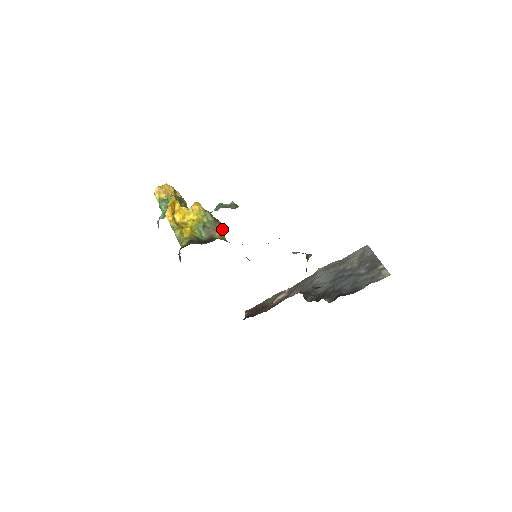
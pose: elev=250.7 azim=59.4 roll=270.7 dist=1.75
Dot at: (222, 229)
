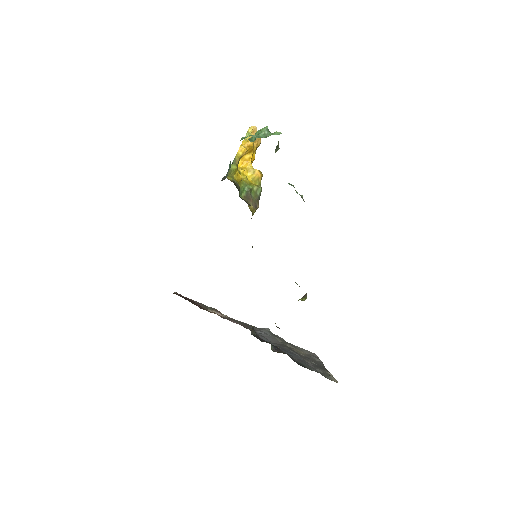
Dot at: occluded
